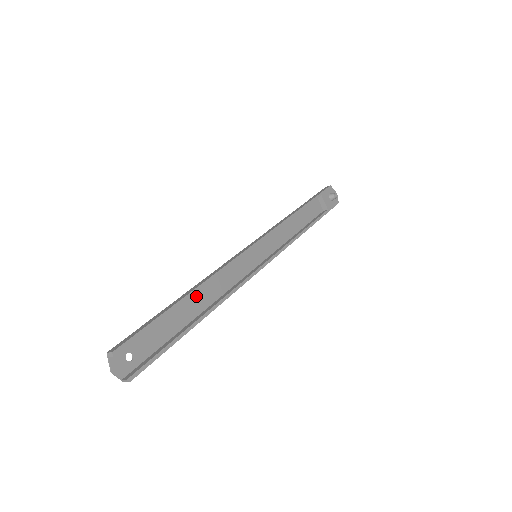
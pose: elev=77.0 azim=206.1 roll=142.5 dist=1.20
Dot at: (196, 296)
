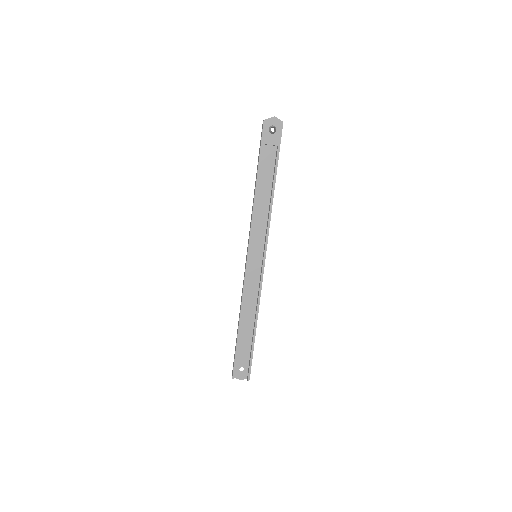
Dot at: (244, 316)
